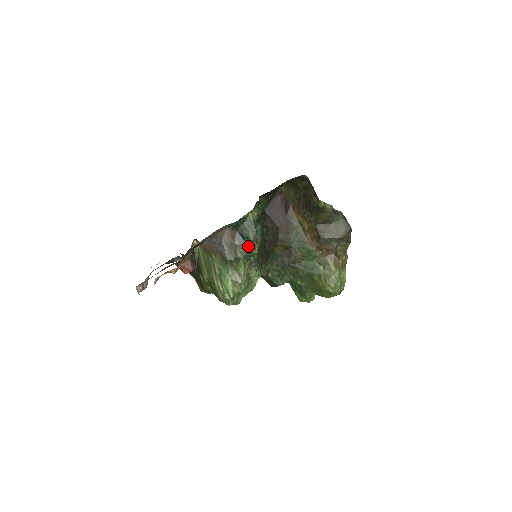
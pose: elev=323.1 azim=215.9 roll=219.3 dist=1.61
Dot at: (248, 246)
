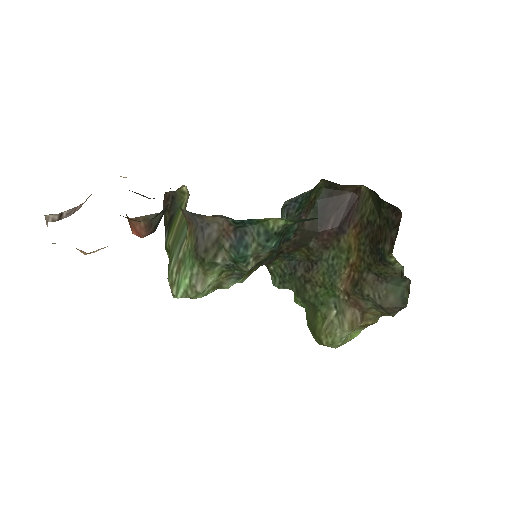
Dot at: (238, 259)
